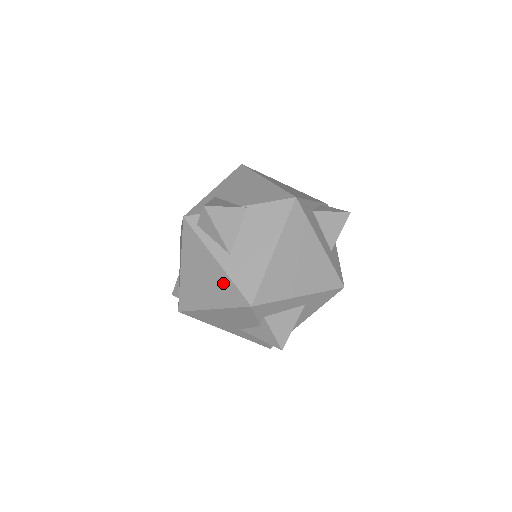
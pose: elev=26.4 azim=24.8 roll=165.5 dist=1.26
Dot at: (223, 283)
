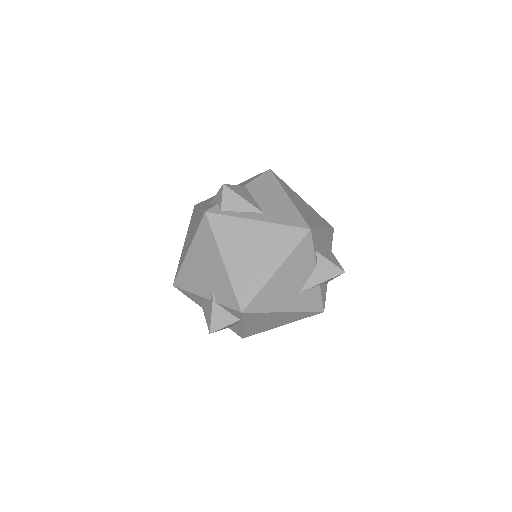
Dot at: (275, 234)
